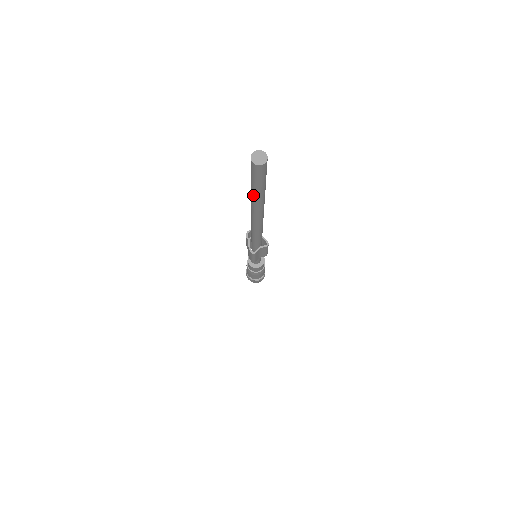
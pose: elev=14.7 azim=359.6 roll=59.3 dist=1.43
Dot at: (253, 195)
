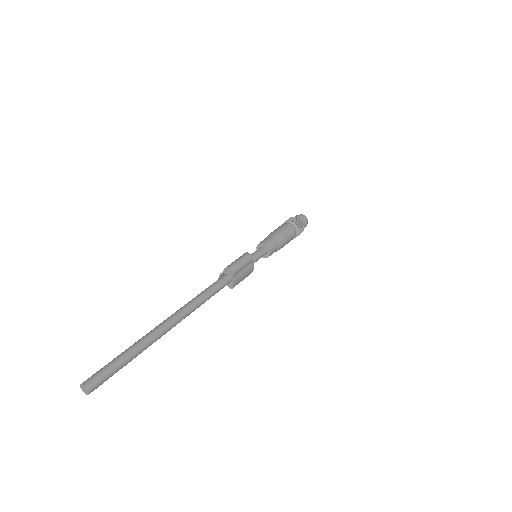
Dot at: occluded
